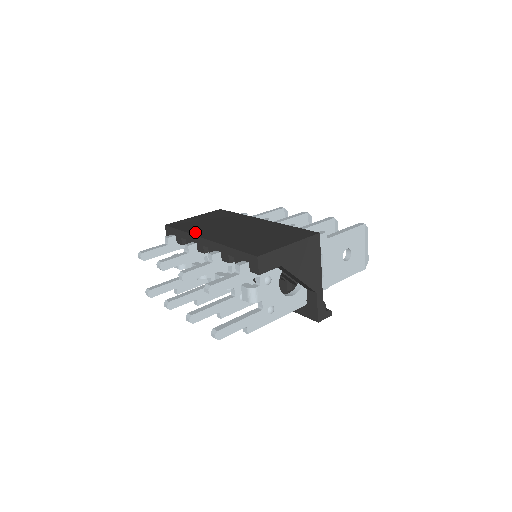
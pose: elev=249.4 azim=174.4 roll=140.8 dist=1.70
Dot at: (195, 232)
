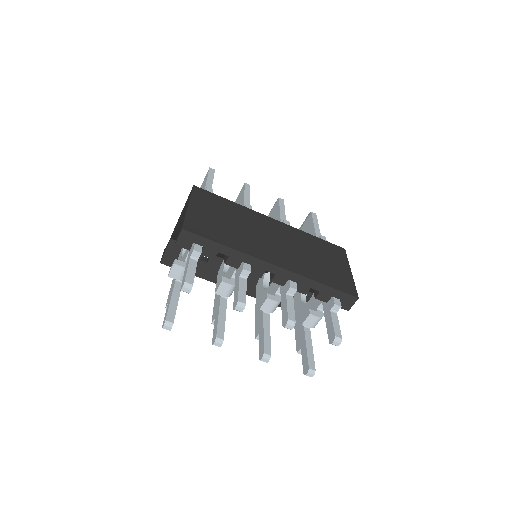
Dot at: (247, 250)
